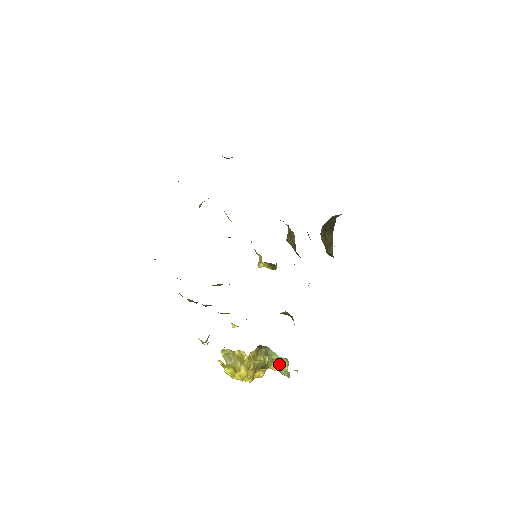
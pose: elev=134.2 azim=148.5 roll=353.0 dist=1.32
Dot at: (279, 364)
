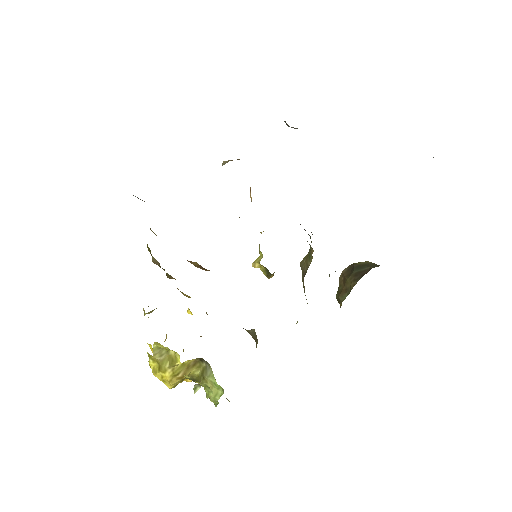
Dot at: (211, 394)
